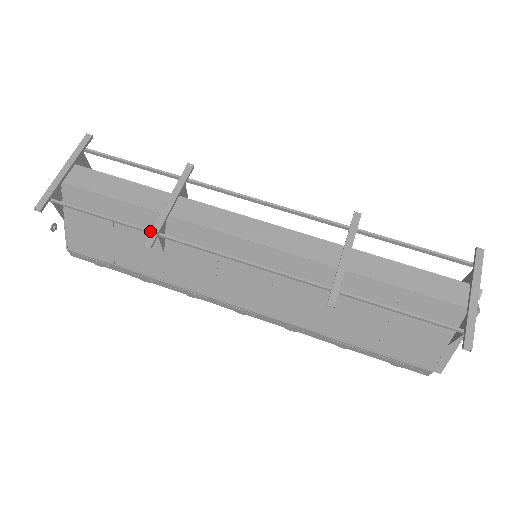
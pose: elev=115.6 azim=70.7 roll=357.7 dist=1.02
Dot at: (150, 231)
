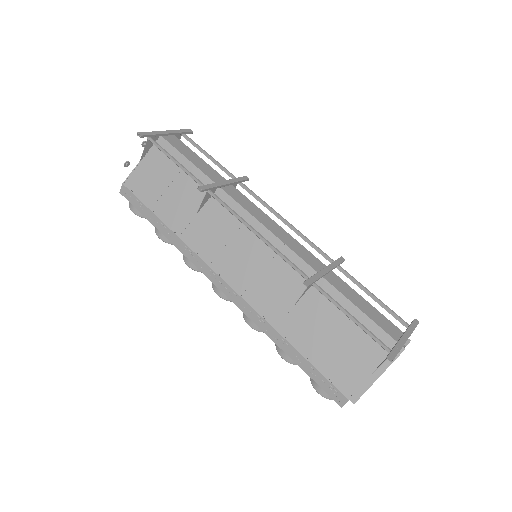
Dot at: (205, 185)
